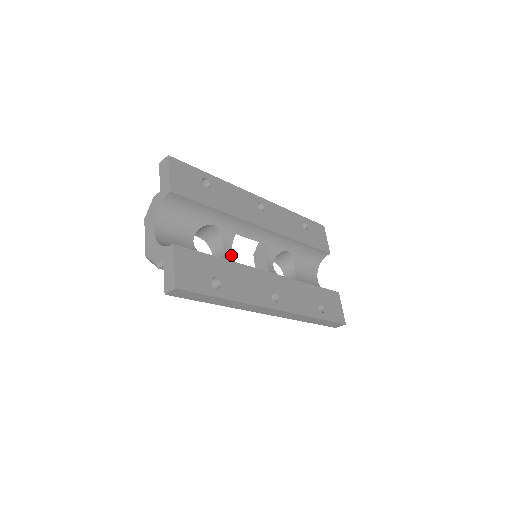
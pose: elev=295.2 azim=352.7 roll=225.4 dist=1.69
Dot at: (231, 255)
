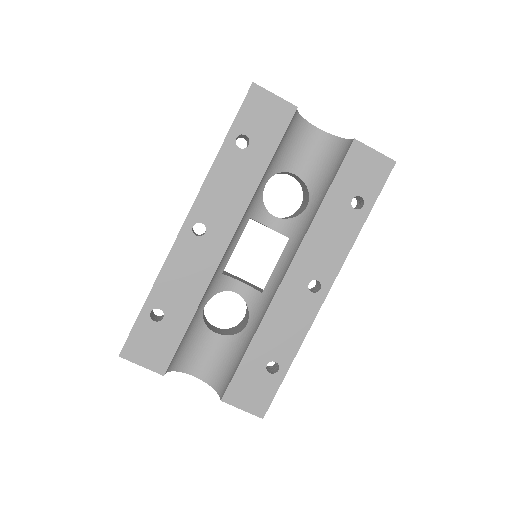
Dot at: (243, 285)
